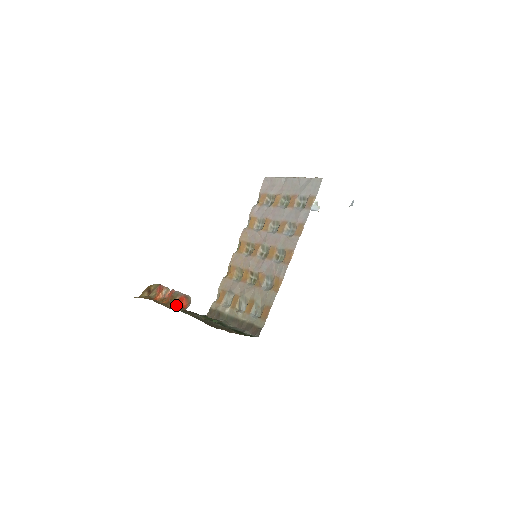
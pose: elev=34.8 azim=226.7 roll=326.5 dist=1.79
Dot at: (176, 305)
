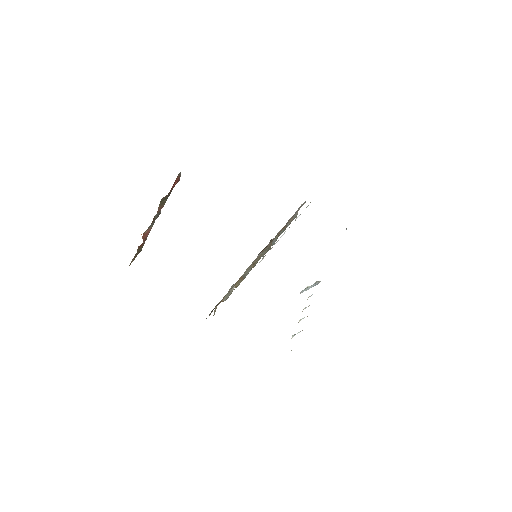
Dot at: occluded
